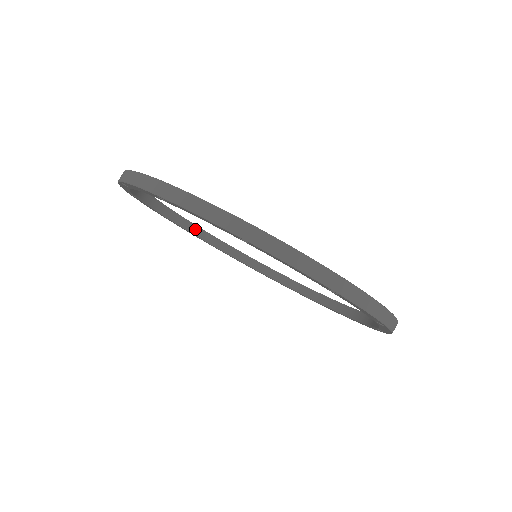
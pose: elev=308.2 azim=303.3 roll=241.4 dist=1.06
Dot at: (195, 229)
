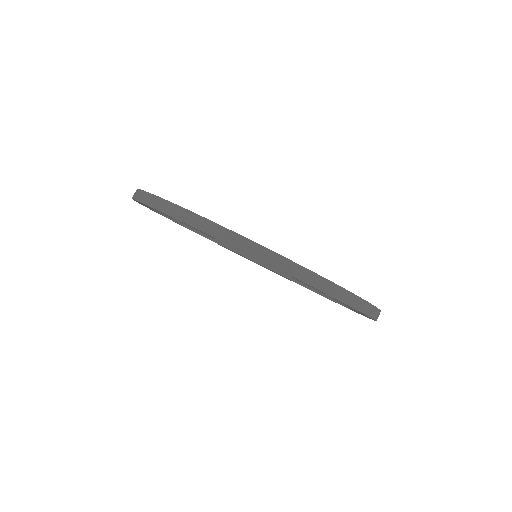
Dot at: occluded
